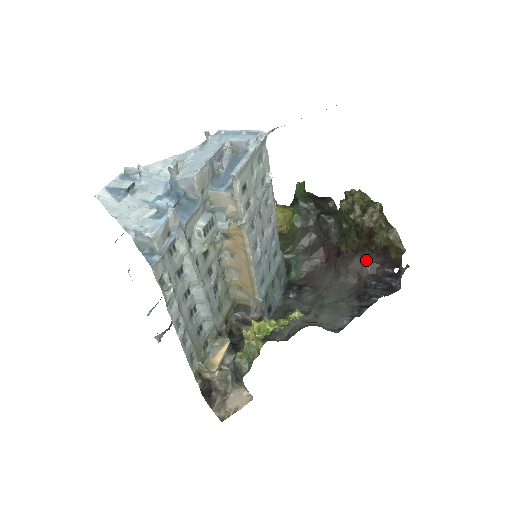
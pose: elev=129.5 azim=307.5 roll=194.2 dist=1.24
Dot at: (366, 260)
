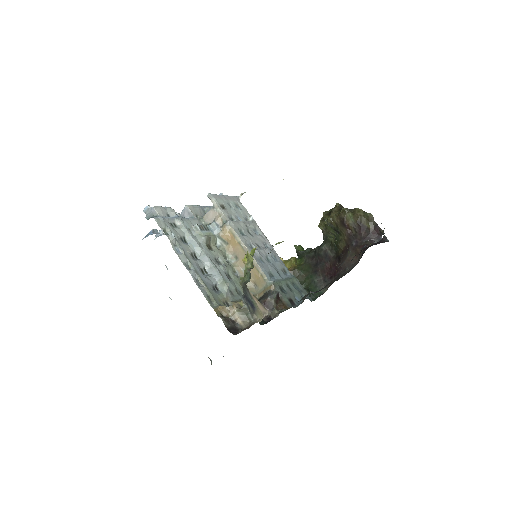
Dot at: (356, 245)
